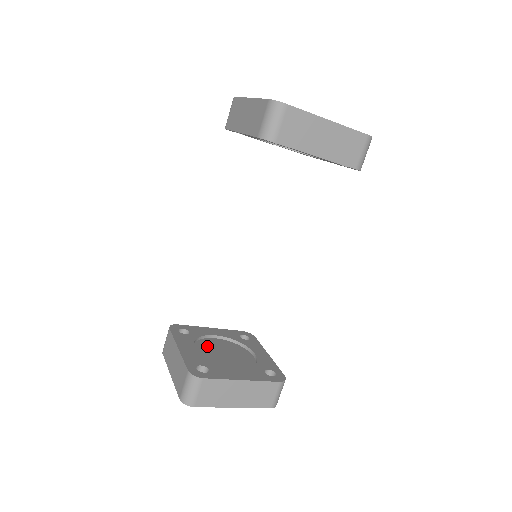
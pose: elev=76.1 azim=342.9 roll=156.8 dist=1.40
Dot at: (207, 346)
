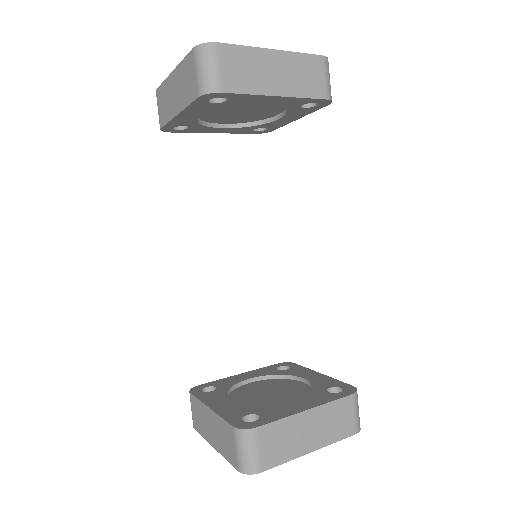
Dot at: (244, 394)
